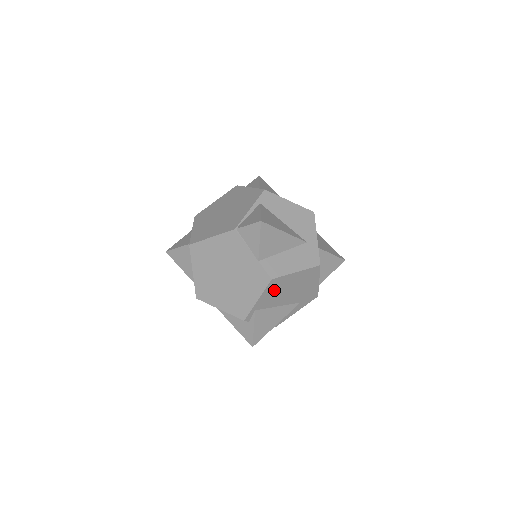
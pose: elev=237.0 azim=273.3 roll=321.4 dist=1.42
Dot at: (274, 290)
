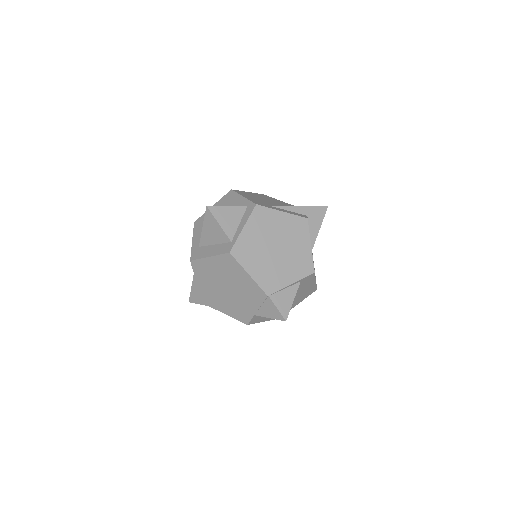
Dot at: occluded
